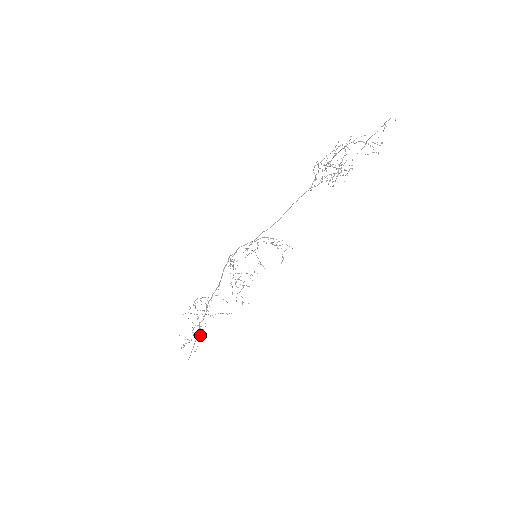
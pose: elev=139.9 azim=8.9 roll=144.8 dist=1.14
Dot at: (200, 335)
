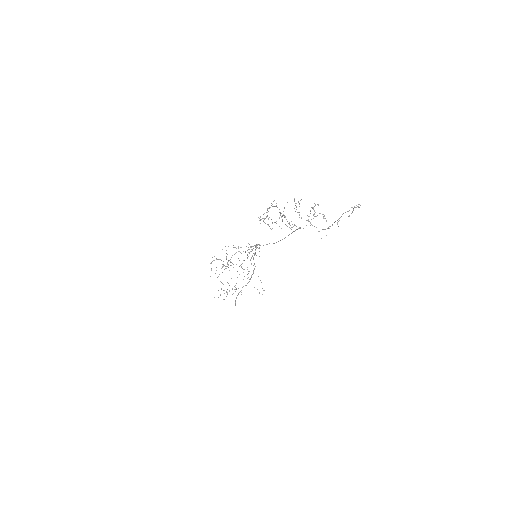
Dot at: occluded
